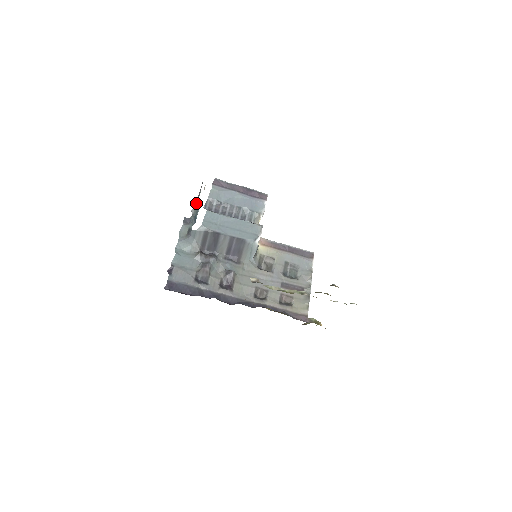
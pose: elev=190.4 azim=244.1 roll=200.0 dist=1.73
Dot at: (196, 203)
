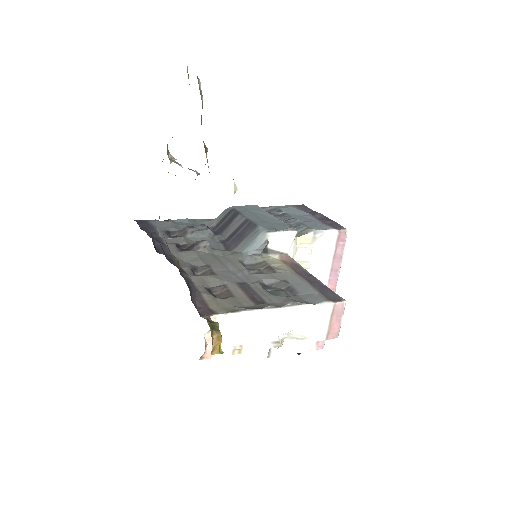
Dot at: occluded
